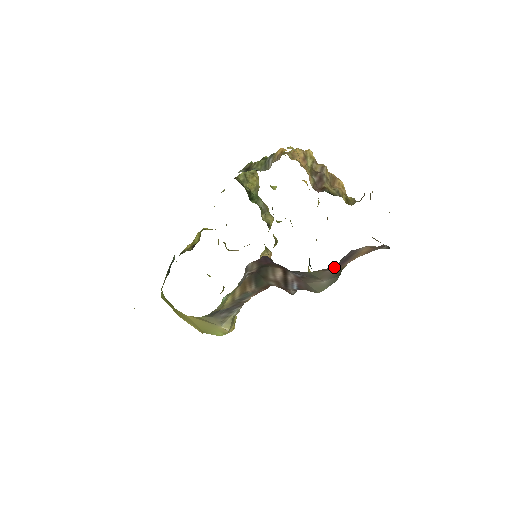
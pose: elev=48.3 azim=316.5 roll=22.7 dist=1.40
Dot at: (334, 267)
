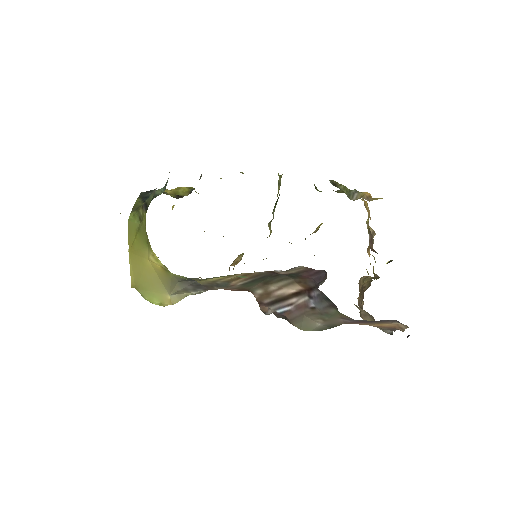
Dot at: (353, 320)
